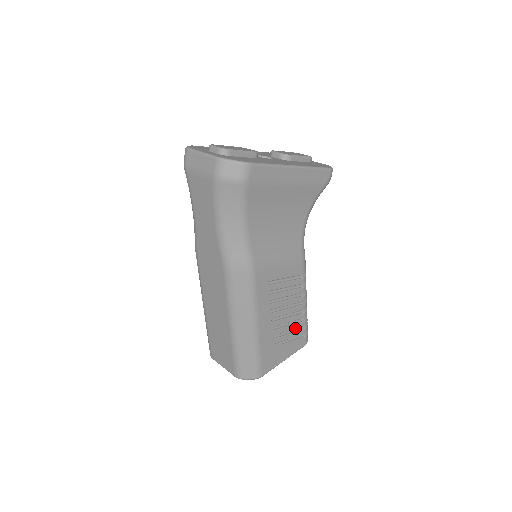
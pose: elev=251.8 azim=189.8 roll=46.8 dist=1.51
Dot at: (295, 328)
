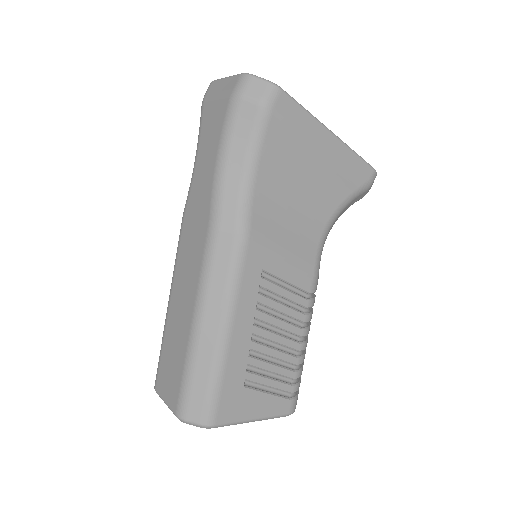
Dot at: (281, 374)
